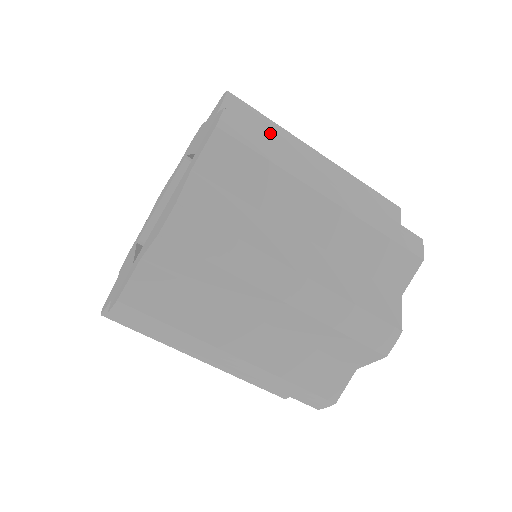
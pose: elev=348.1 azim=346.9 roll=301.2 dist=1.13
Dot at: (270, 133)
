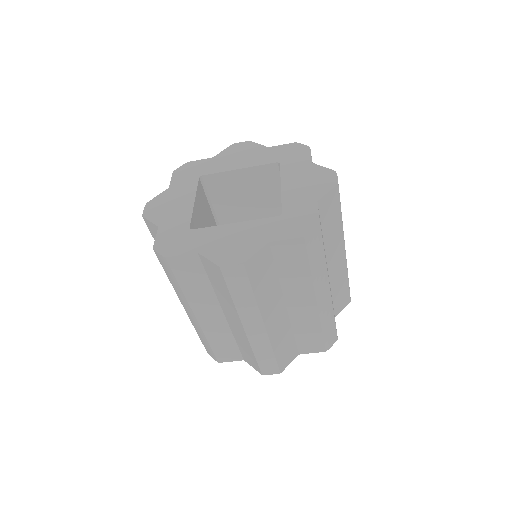
Dot at: (332, 226)
